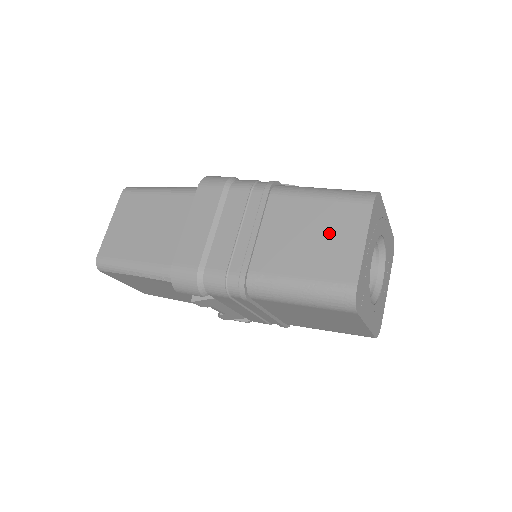
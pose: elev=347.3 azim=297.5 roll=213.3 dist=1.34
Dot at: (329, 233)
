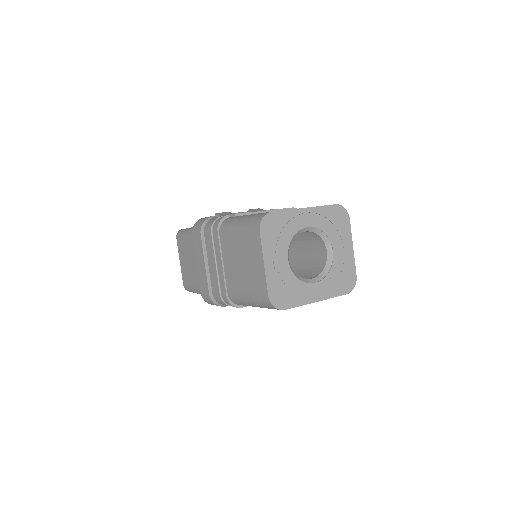
Dot at: (248, 259)
